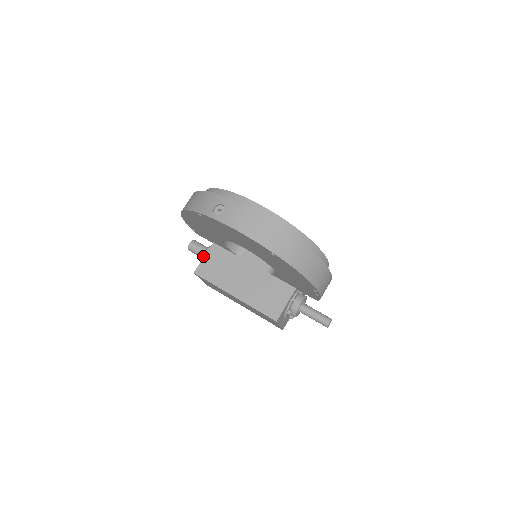
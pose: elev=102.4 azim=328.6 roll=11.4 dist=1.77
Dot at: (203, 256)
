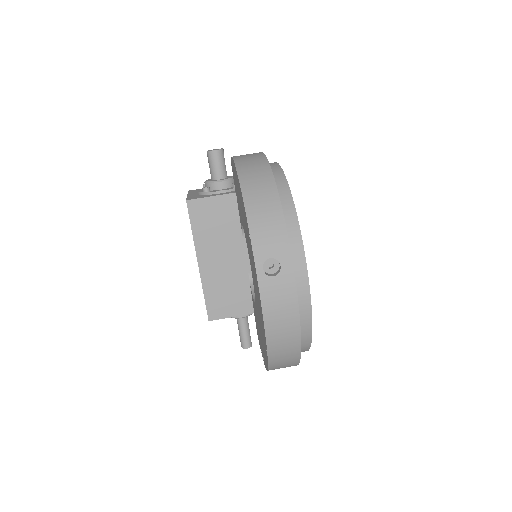
Dot at: (213, 183)
